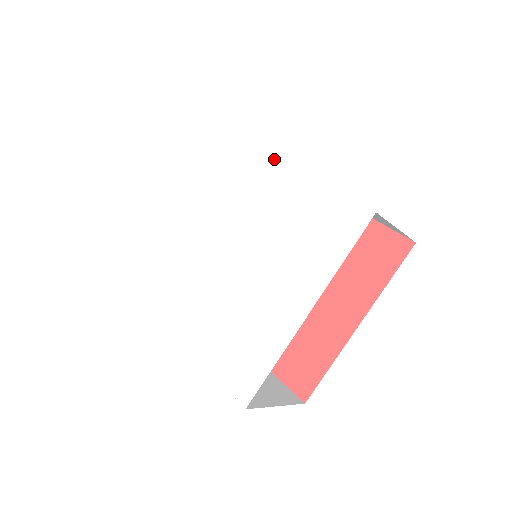
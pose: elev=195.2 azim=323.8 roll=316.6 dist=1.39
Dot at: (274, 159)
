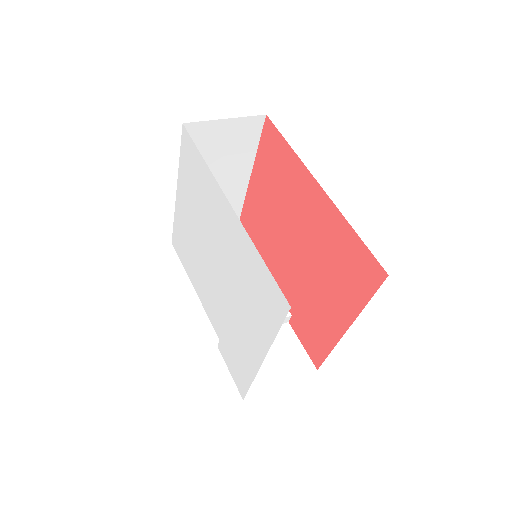
Dot at: (227, 202)
